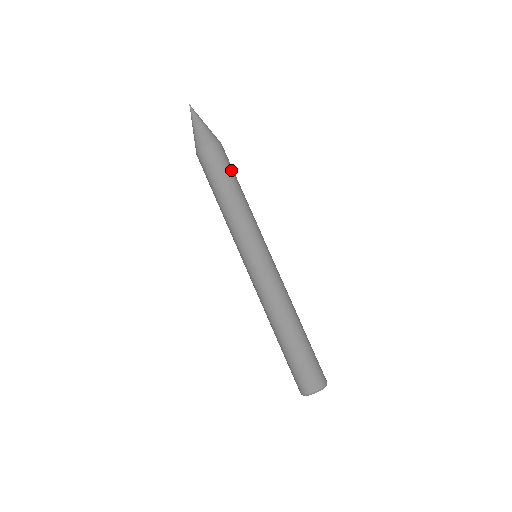
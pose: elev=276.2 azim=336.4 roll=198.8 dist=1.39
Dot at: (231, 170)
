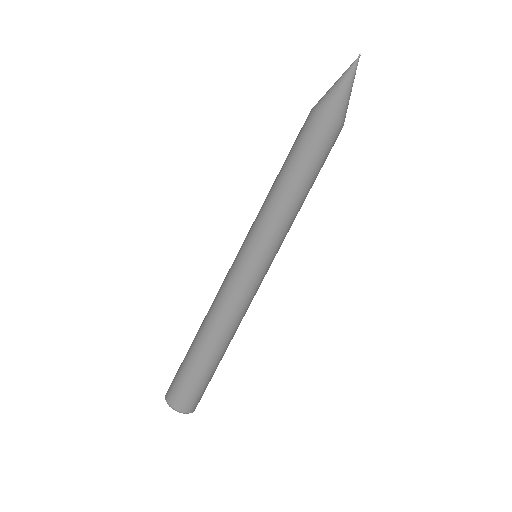
Dot at: occluded
